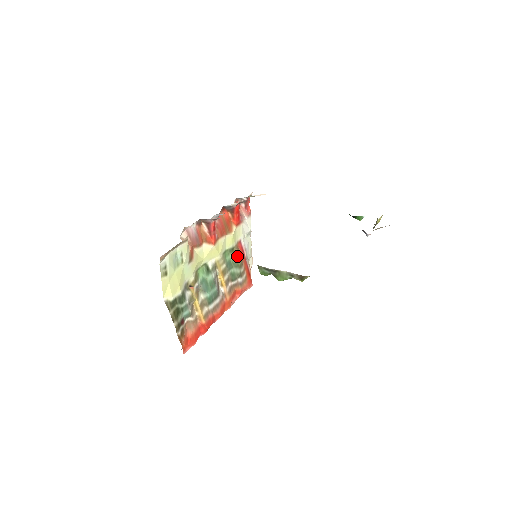
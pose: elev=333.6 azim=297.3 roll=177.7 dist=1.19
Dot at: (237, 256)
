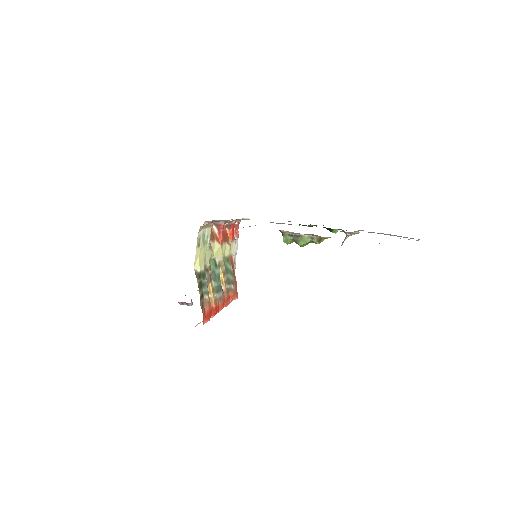
Dot at: (231, 266)
